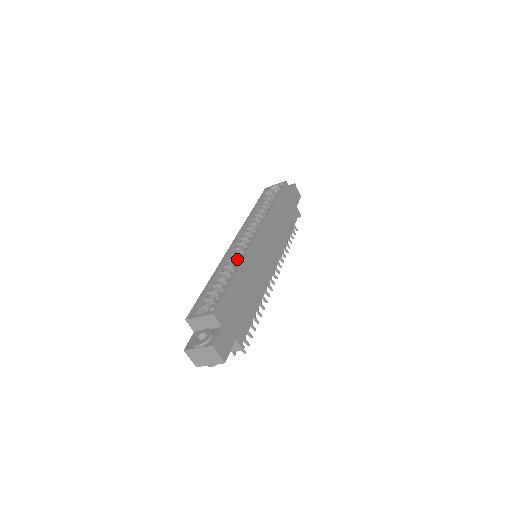
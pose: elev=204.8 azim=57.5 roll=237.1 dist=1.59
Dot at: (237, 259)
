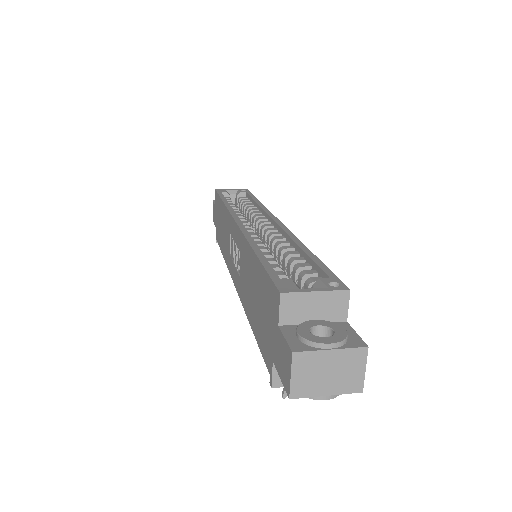
Dot at: occluded
